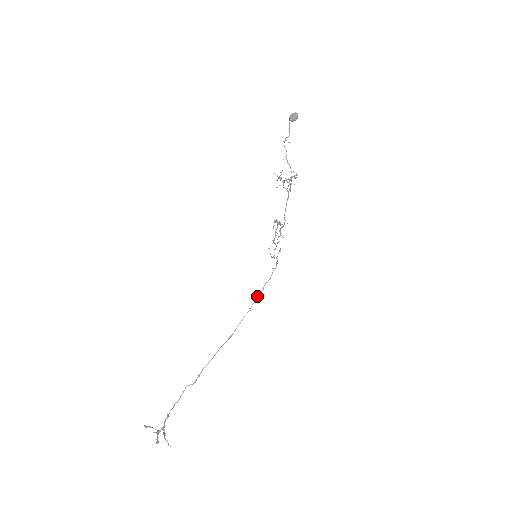
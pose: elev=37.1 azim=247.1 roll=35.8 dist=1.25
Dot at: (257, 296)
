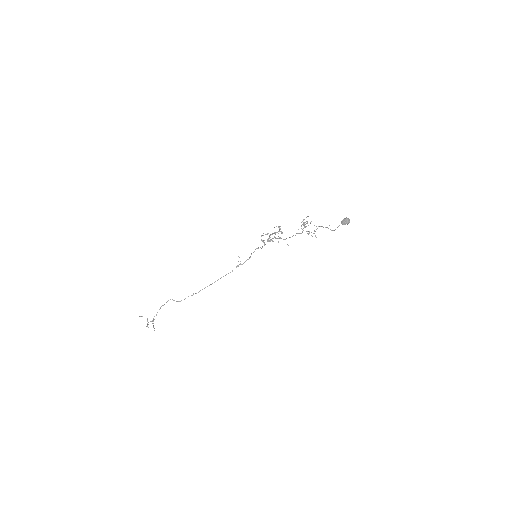
Dot at: (240, 264)
